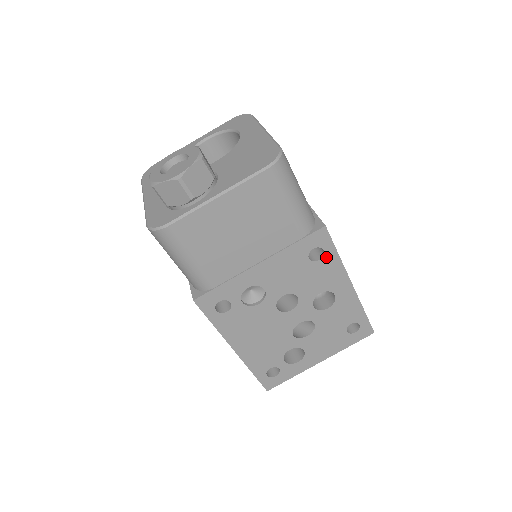
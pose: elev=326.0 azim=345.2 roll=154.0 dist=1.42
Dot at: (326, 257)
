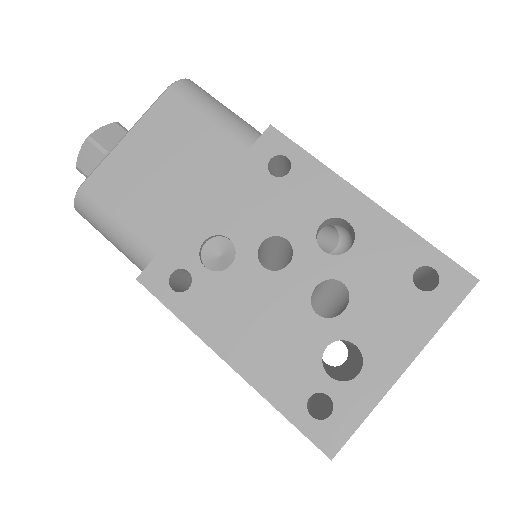
Dot at: (297, 166)
